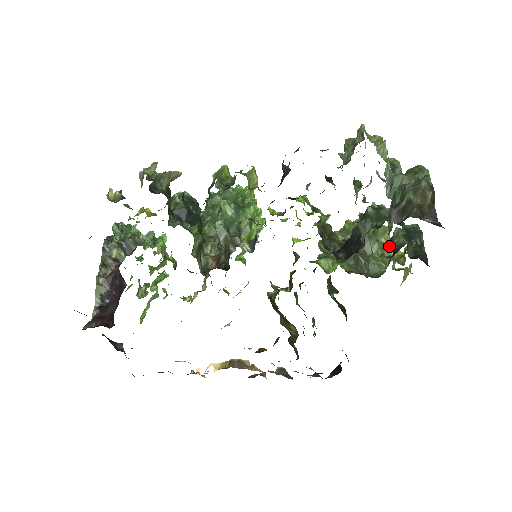
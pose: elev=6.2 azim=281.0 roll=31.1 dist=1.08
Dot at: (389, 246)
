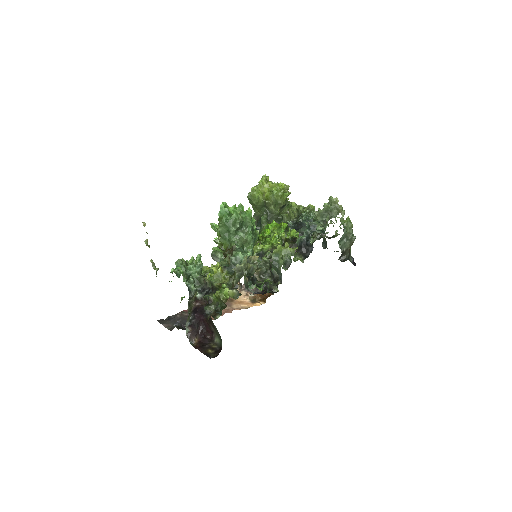
Dot at: occluded
